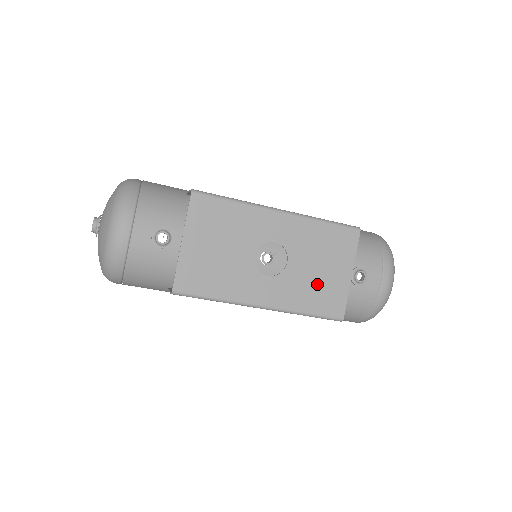
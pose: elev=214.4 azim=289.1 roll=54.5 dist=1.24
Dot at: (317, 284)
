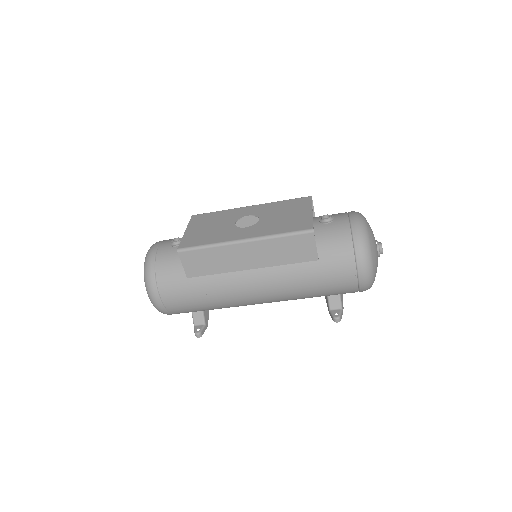
Dot at: (285, 221)
